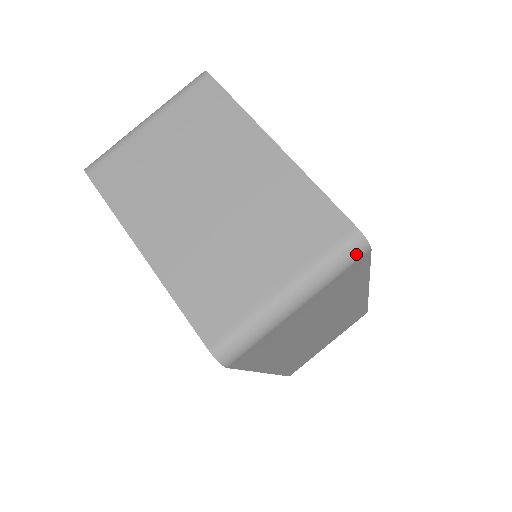
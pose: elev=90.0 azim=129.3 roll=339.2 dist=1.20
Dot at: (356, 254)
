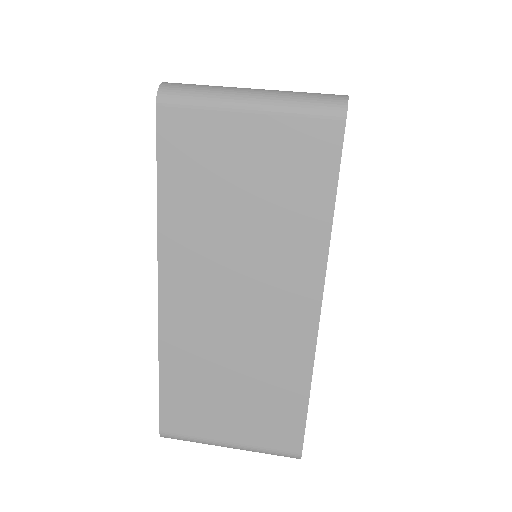
Dot at: (330, 106)
